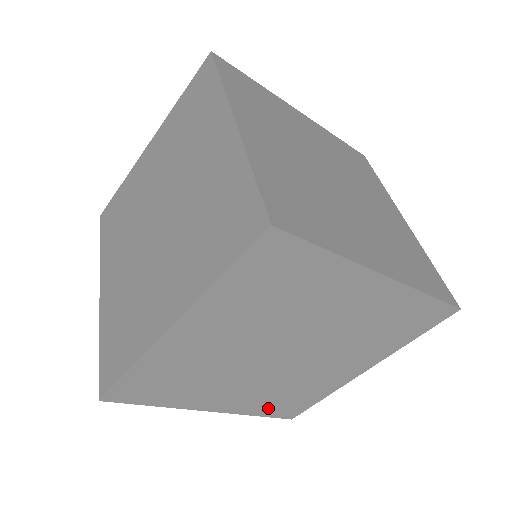
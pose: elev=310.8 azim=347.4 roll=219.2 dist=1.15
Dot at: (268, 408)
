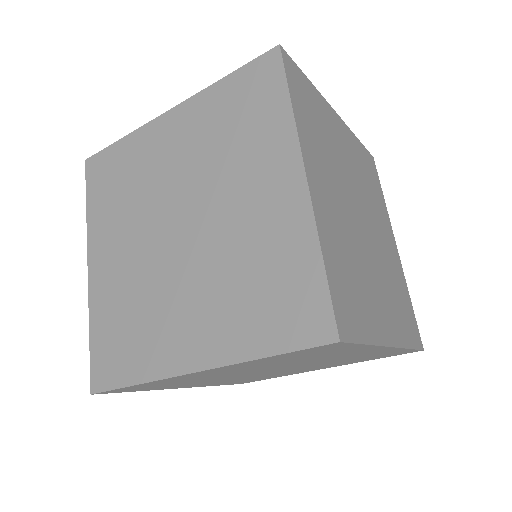
Dot at: (230, 383)
